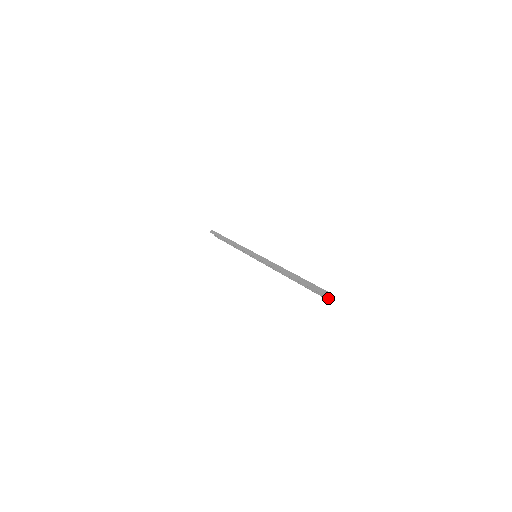
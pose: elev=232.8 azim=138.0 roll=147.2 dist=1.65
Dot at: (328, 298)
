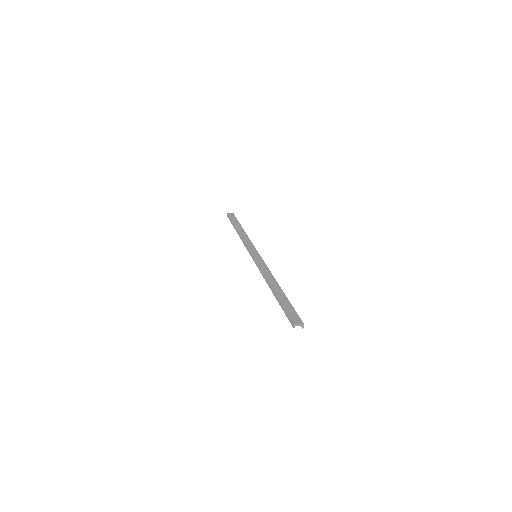
Dot at: occluded
